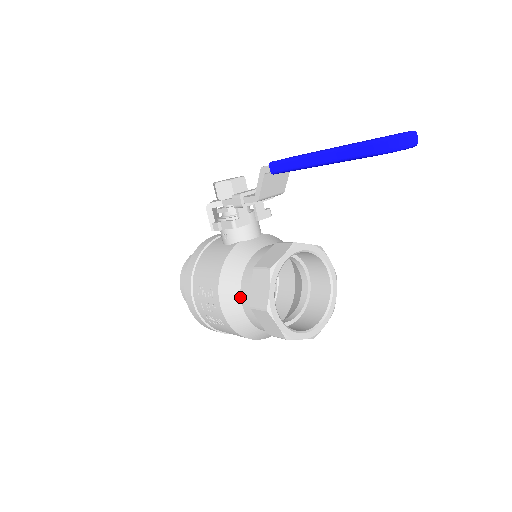
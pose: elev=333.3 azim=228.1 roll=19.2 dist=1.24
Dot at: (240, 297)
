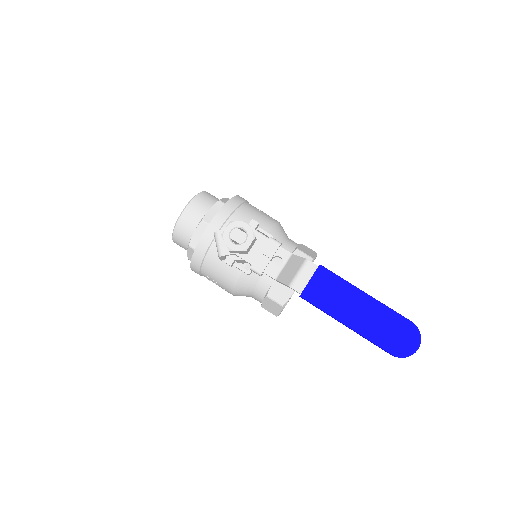
Dot at: (251, 296)
